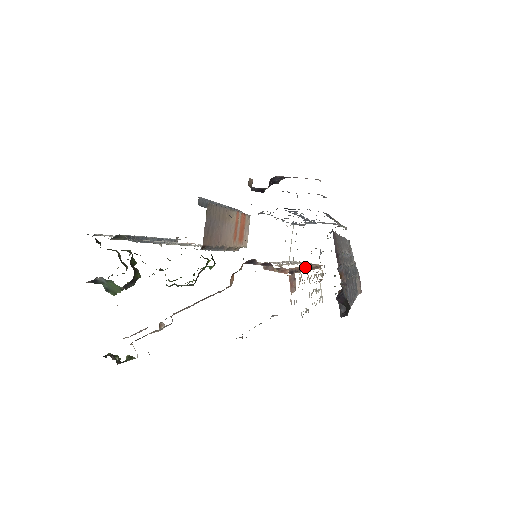
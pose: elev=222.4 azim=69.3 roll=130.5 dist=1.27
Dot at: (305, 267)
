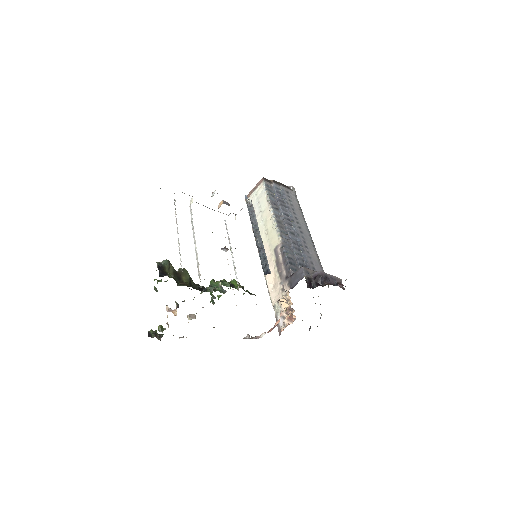
Dot at: occluded
